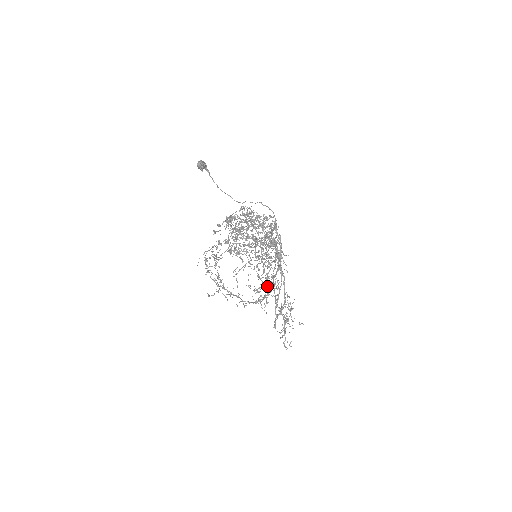
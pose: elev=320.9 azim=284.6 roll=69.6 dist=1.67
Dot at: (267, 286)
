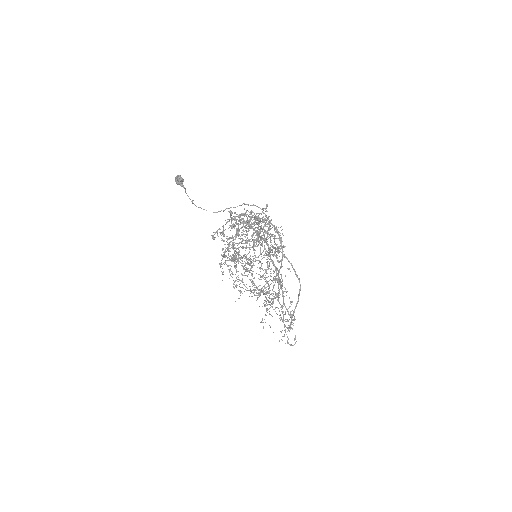
Dot at: (268, 285)
